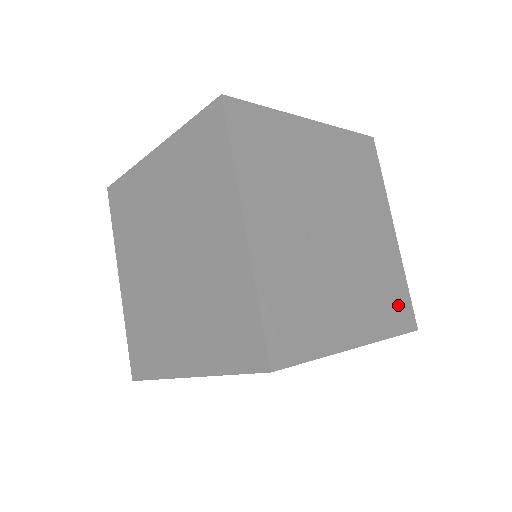
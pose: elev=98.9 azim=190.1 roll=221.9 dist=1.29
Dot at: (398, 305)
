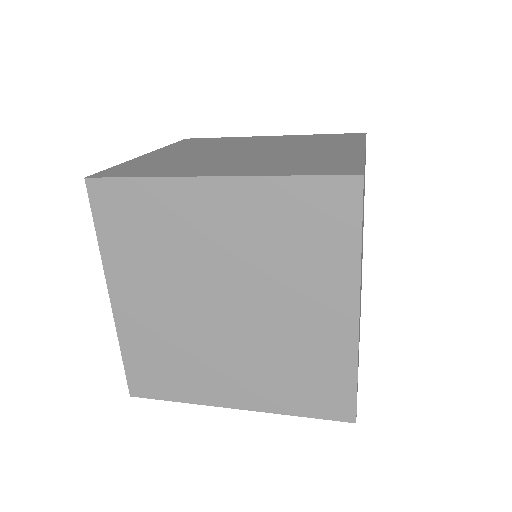
Dot at: (324, 392)
